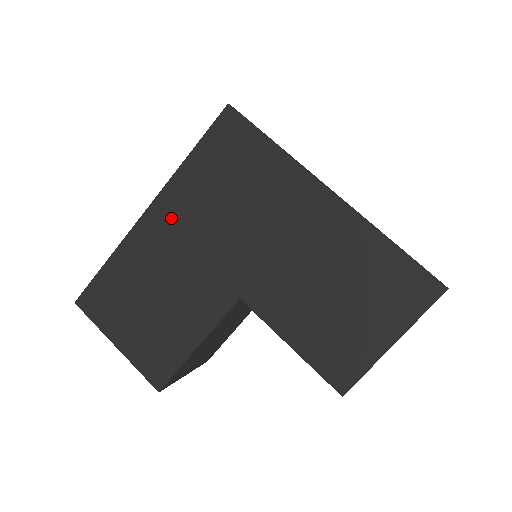
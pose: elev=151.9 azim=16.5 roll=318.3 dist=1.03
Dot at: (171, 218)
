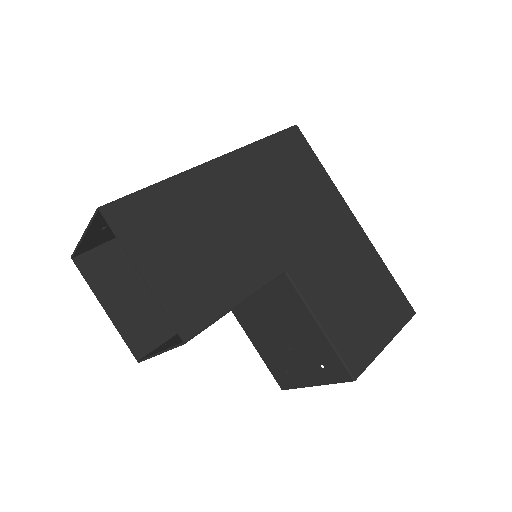
Dot at: (237, 178)
